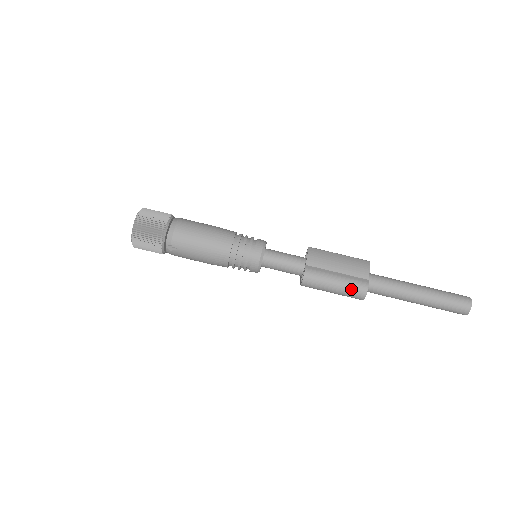
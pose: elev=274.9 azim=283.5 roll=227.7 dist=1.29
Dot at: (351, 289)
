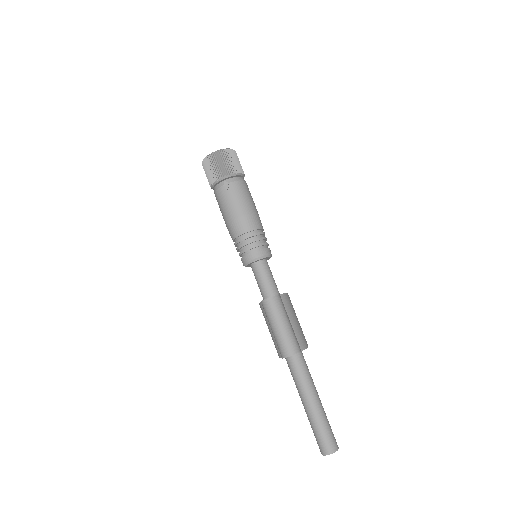
Dot at: (289, 340)
